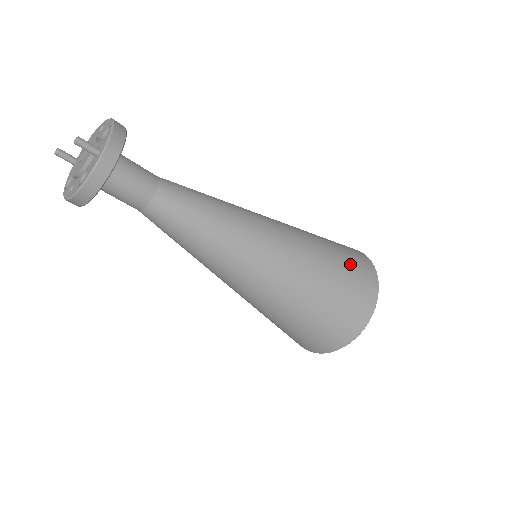
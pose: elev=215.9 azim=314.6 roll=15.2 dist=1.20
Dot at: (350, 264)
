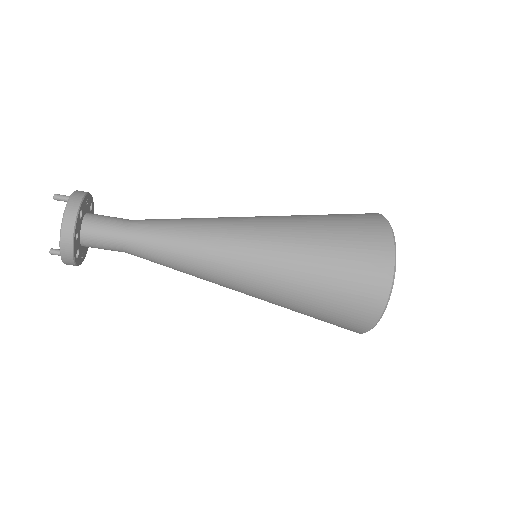
Dot at: occluded
